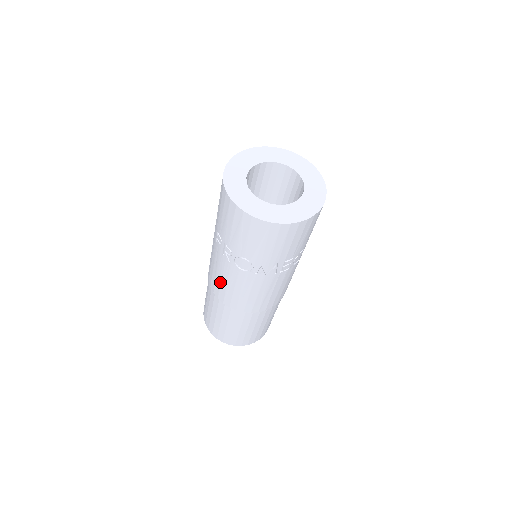
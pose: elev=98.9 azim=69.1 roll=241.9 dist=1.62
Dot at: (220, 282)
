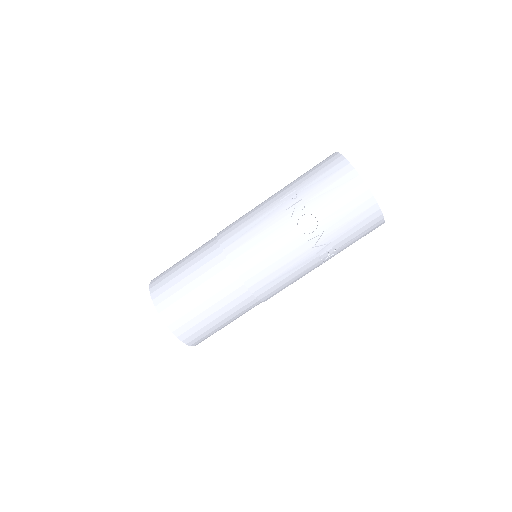
Dot at: (252, 237)
